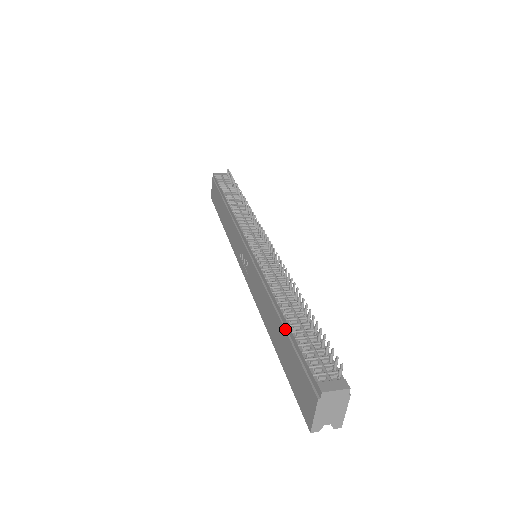
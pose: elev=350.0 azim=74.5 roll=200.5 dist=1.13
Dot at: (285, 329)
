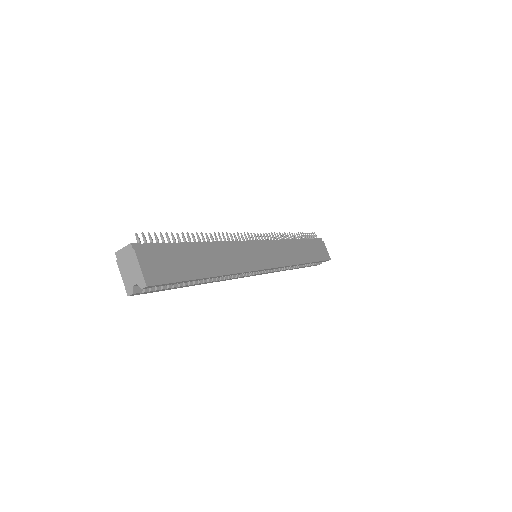
Dot at: occluded
